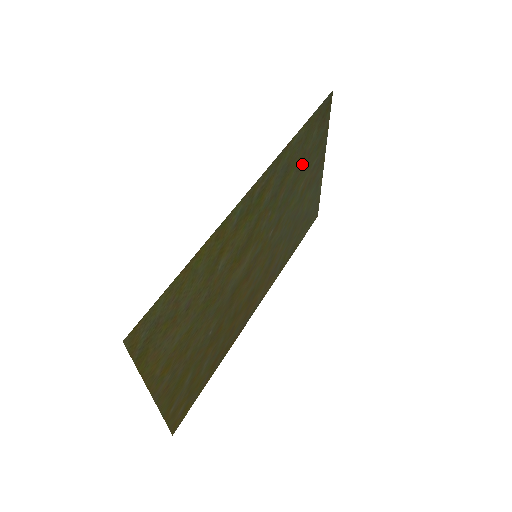
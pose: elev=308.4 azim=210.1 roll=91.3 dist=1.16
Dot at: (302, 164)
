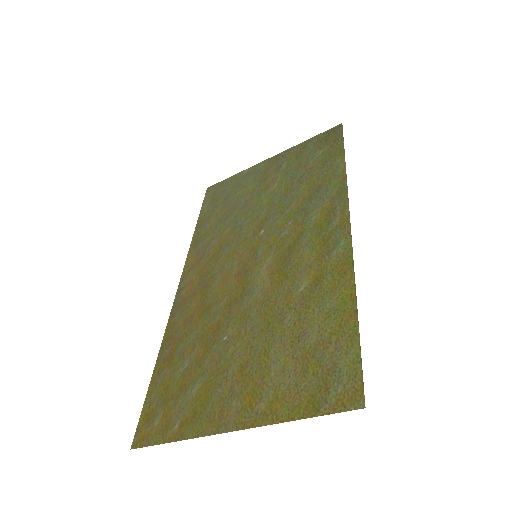
Dot at: (300, 175)
